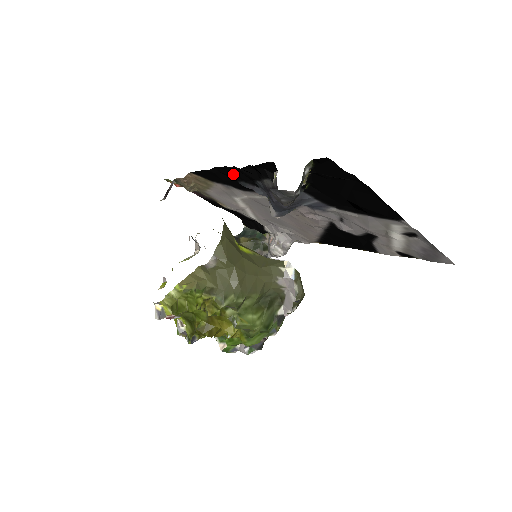
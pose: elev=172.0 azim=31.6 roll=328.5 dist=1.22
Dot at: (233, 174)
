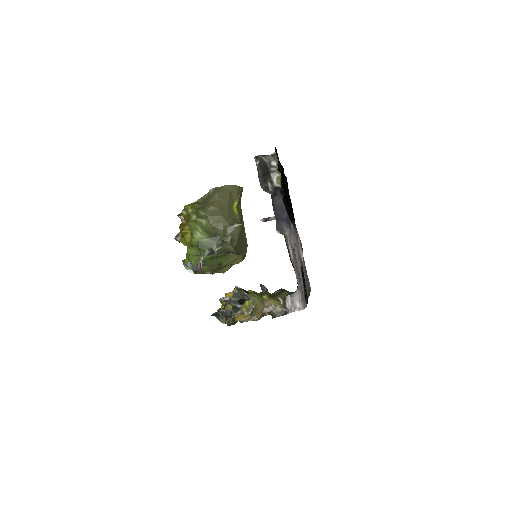
Dot at: occluded
